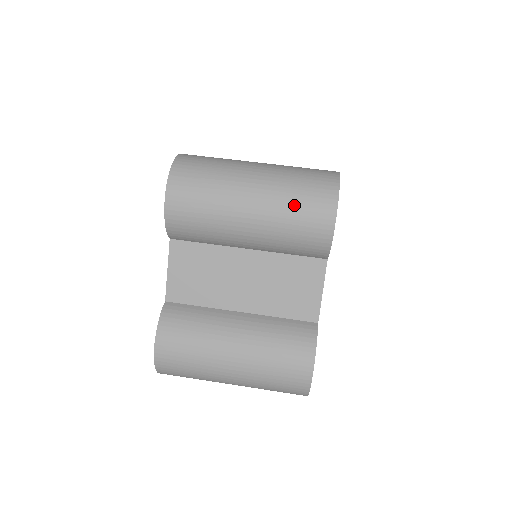
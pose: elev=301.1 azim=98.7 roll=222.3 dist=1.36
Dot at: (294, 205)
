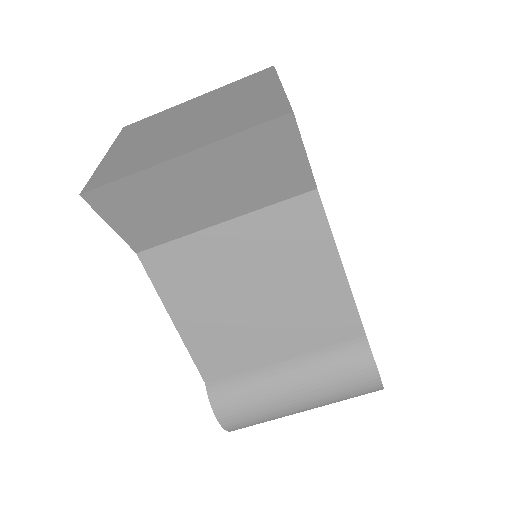
Dot at: occluded
